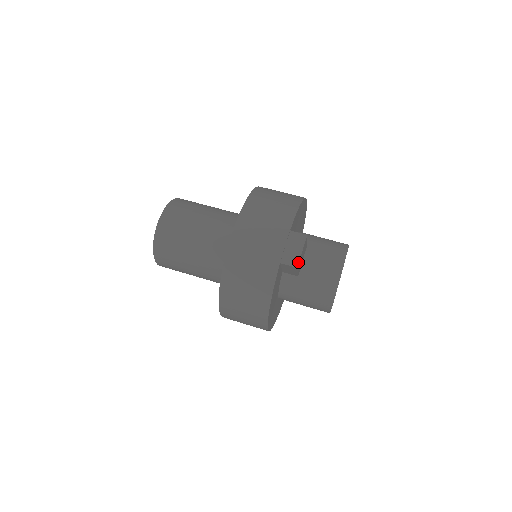
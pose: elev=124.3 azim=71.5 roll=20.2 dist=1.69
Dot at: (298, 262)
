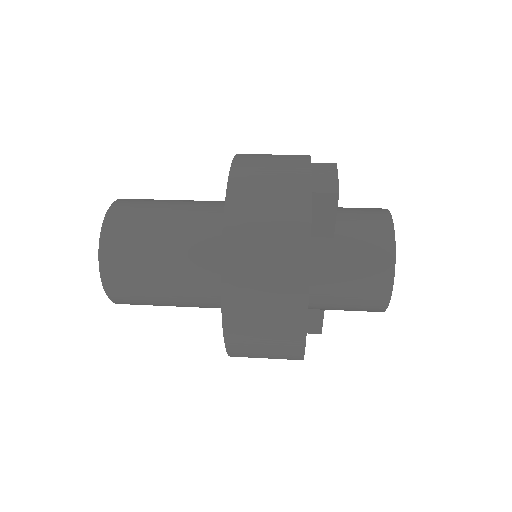
Dot at: (337, 186)
